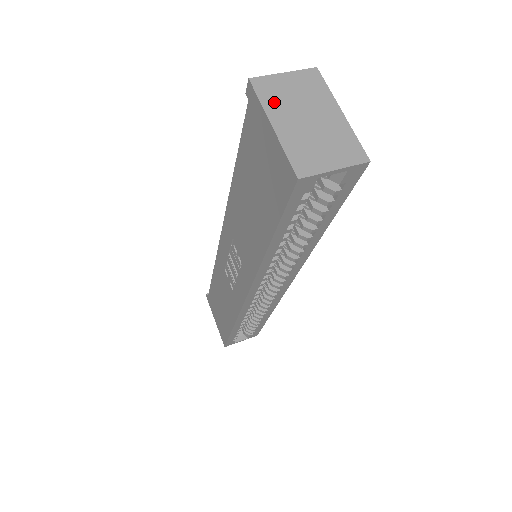
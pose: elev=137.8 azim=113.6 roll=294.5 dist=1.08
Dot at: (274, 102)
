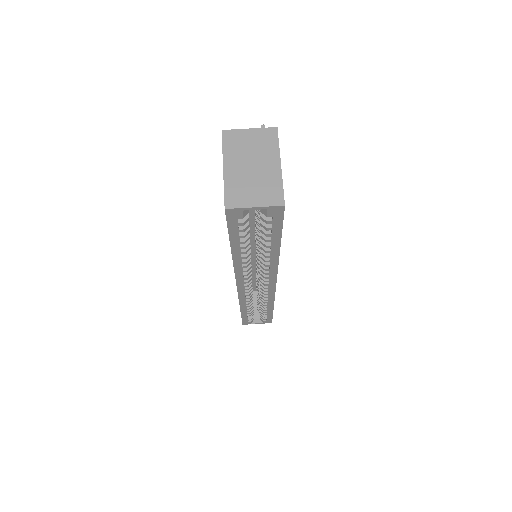
Dot at: (232, 150)
